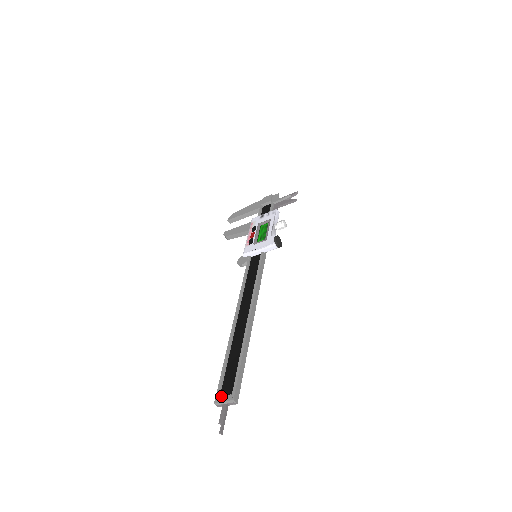
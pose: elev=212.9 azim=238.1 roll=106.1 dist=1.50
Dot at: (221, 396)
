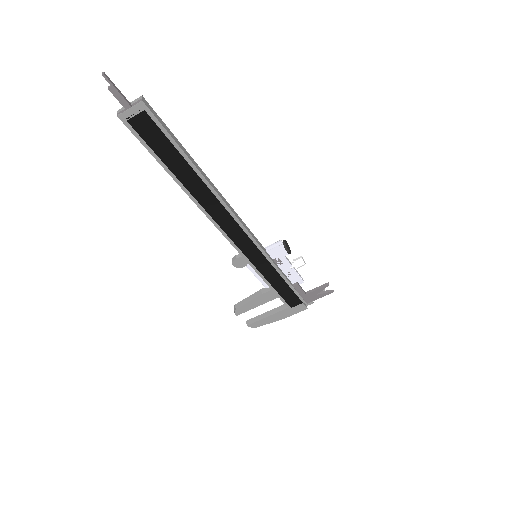
Dot at: occluded
